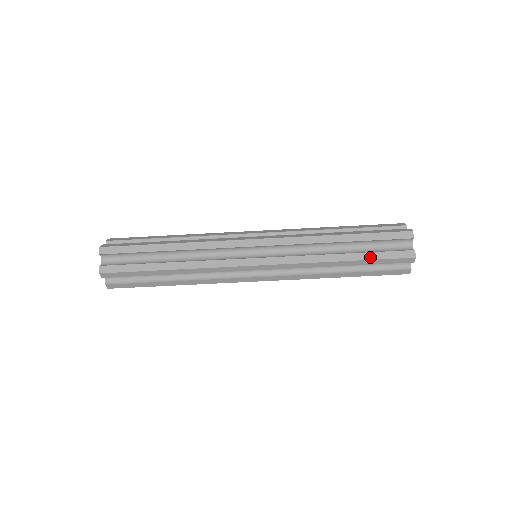
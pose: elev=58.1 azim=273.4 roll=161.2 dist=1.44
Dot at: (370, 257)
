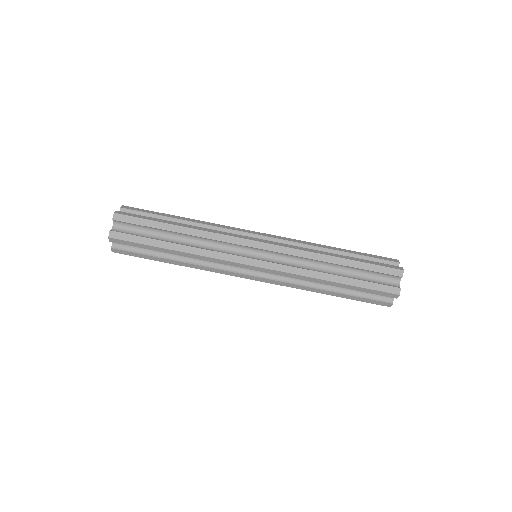
Dot at: (359, 284)
